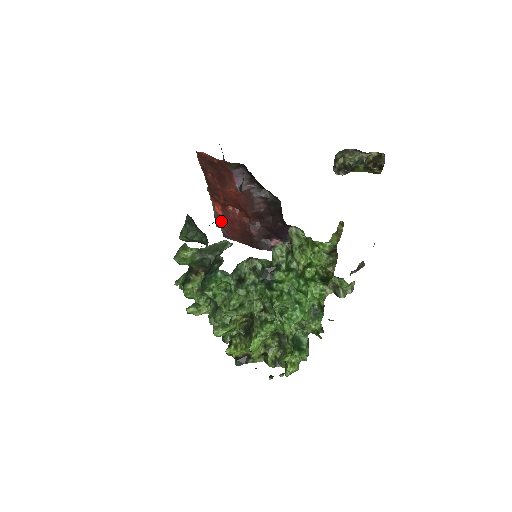
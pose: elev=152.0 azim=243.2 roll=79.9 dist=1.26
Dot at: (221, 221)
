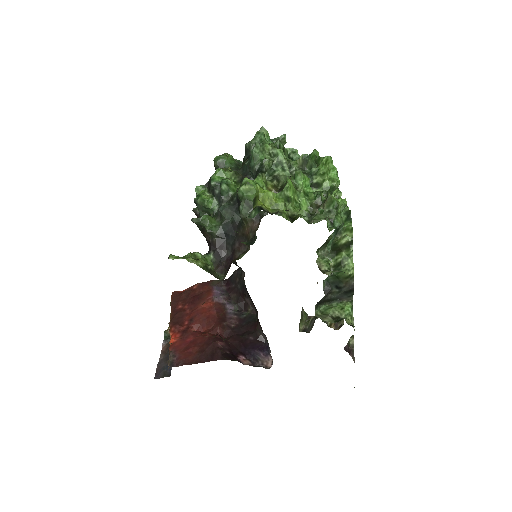
Dot at: (175, 348)
